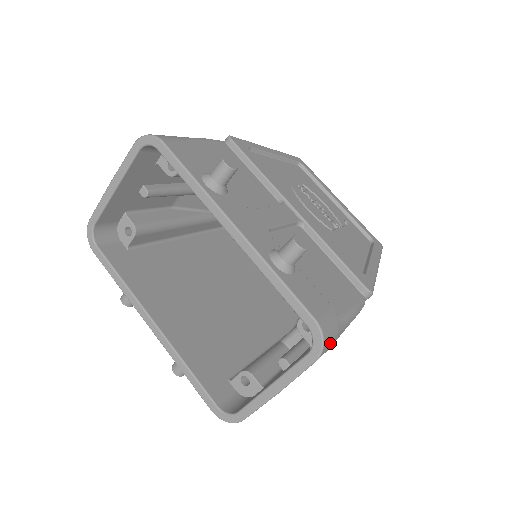
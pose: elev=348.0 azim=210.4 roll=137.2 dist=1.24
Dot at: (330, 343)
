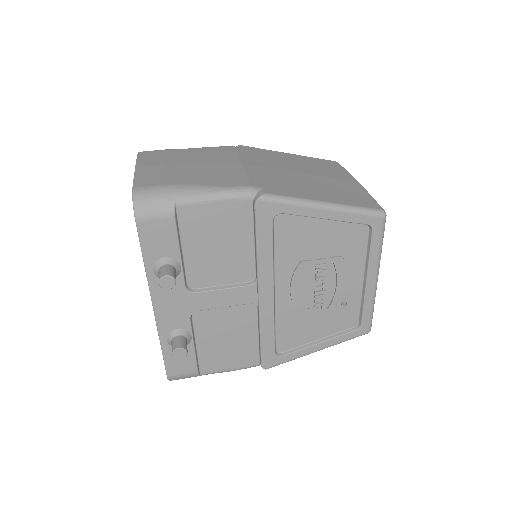
Dot at: occluded
